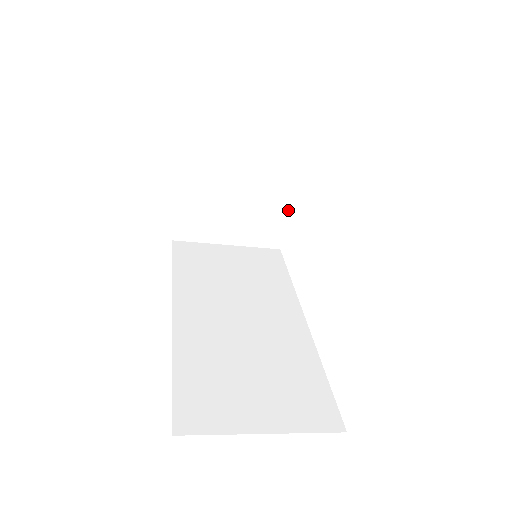
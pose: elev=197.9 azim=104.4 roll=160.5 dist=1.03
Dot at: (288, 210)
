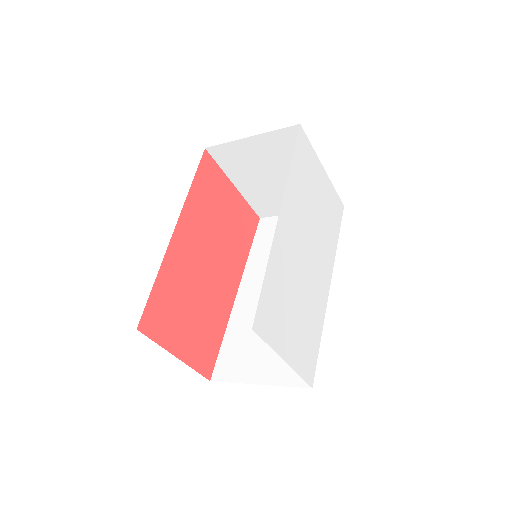
Dot at: occluded
